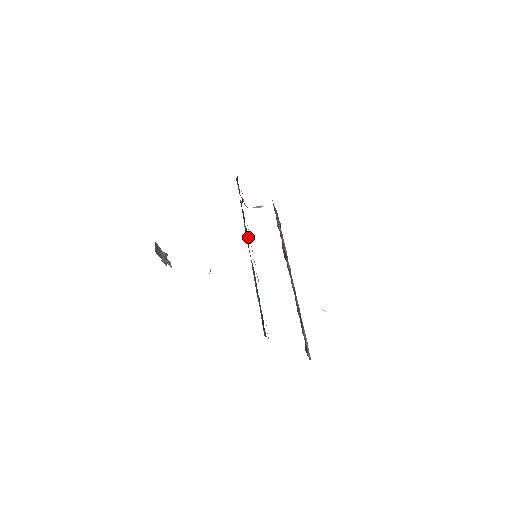
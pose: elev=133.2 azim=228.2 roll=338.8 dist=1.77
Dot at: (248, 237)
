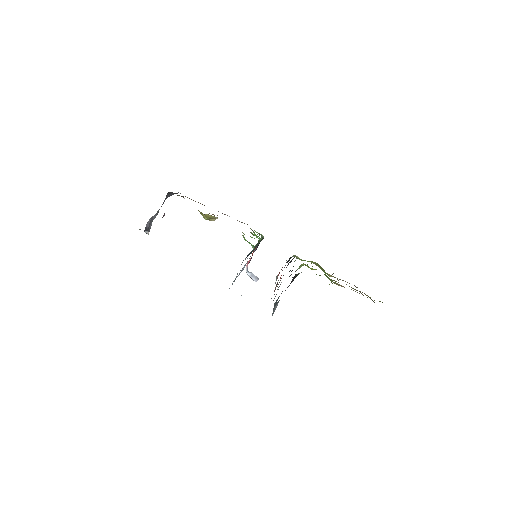
Dot at: occluded
